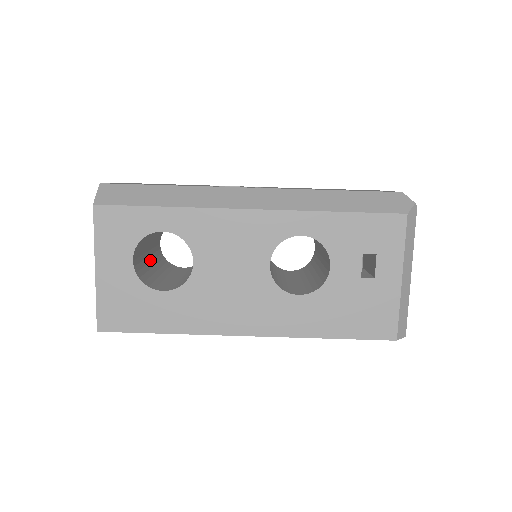
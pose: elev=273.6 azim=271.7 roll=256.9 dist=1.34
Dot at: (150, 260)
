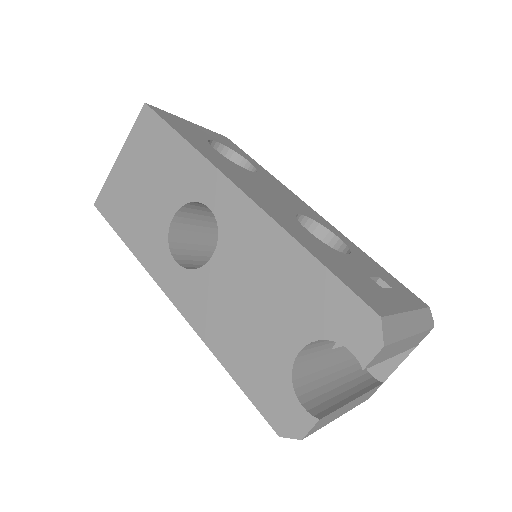
Dot at: occluded
